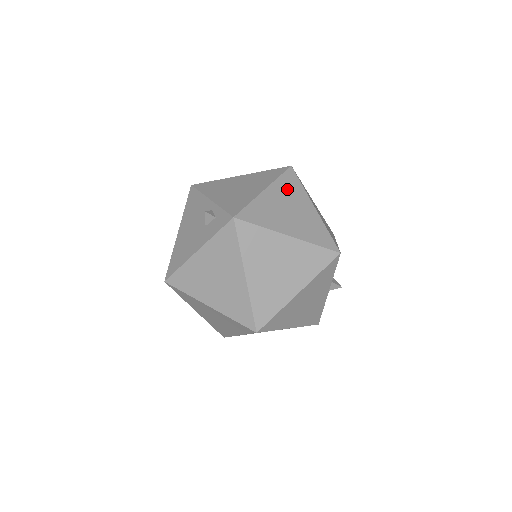
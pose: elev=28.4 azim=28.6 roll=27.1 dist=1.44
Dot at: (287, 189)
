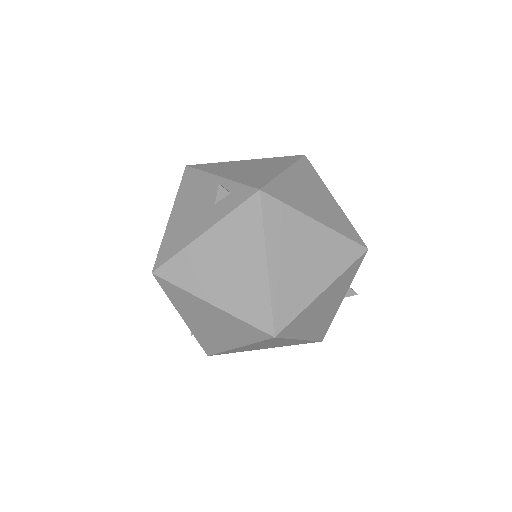
Dot at: (306, 175)
